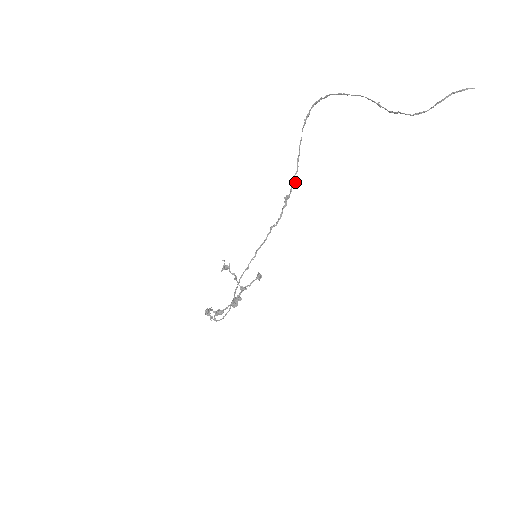
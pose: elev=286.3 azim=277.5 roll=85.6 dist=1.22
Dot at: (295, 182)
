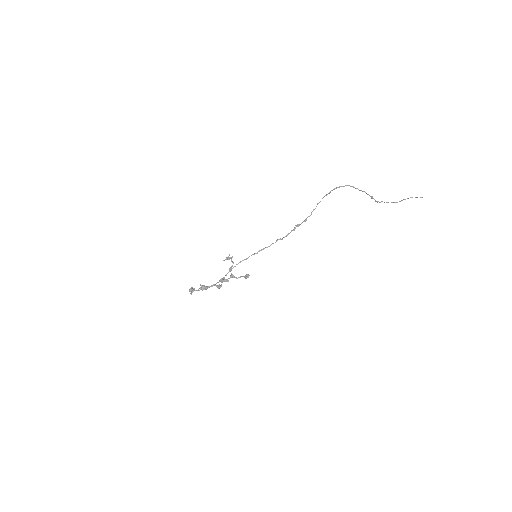
Dot at: occluded
